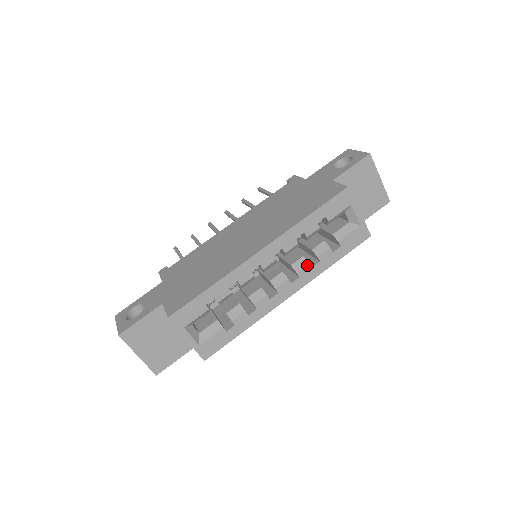
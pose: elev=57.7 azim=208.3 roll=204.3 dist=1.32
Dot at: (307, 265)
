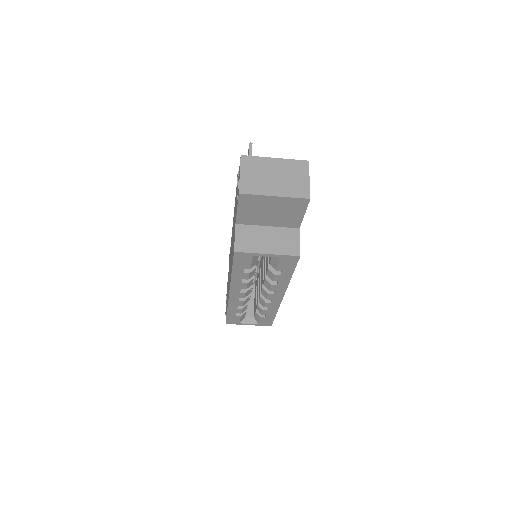
Dot at: (271, 286)
